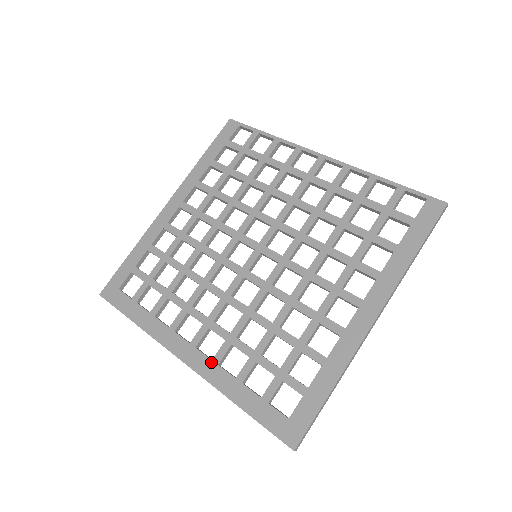
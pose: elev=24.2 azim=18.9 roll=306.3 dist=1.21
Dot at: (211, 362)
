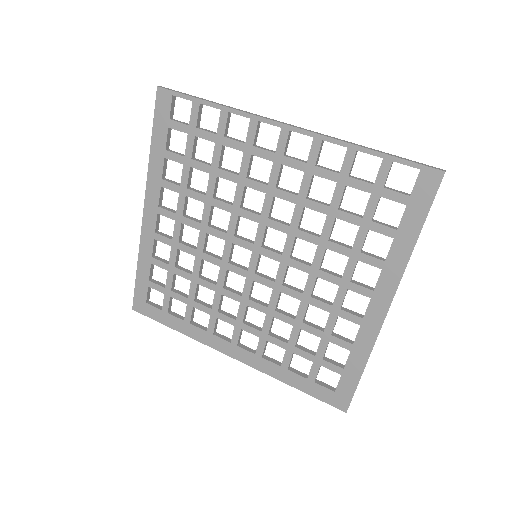
Dot at: (255, 356)
